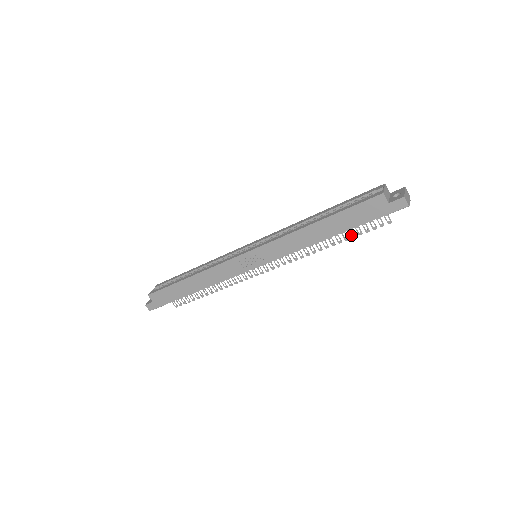
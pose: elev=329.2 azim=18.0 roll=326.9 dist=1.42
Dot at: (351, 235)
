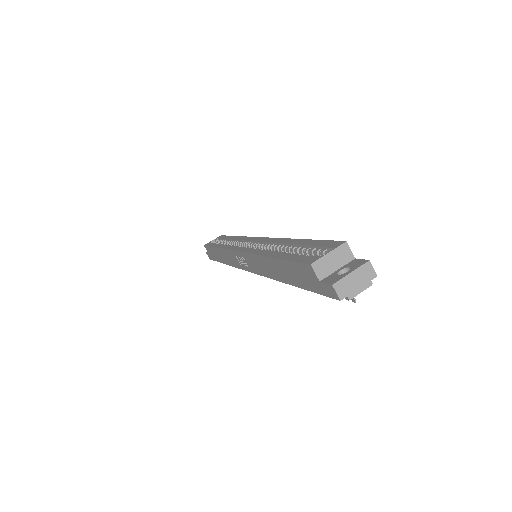
Dot at: occluded
